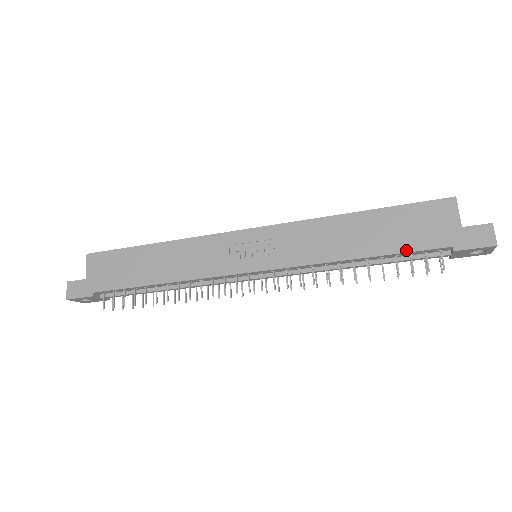
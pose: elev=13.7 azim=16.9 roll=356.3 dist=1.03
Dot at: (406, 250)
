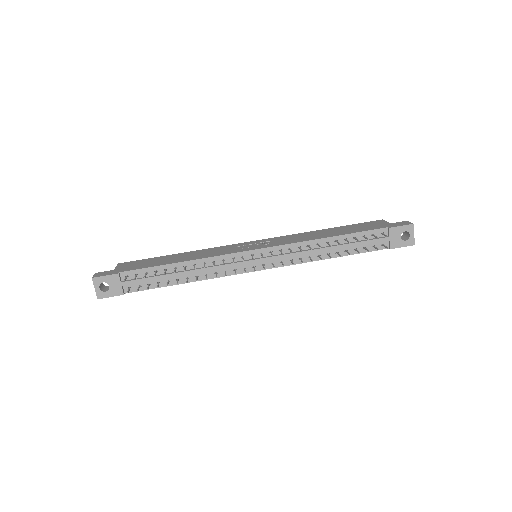
Dot at: (360, 231)
